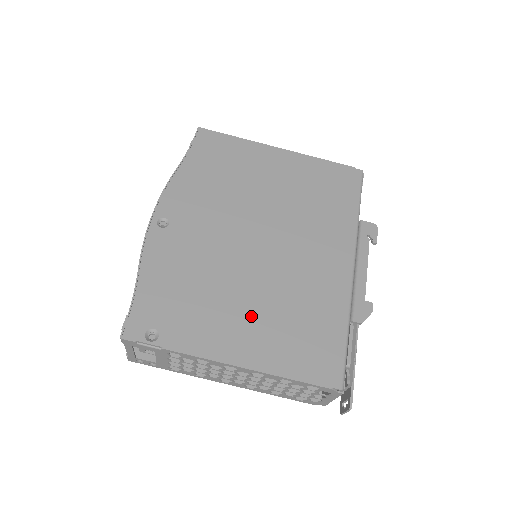
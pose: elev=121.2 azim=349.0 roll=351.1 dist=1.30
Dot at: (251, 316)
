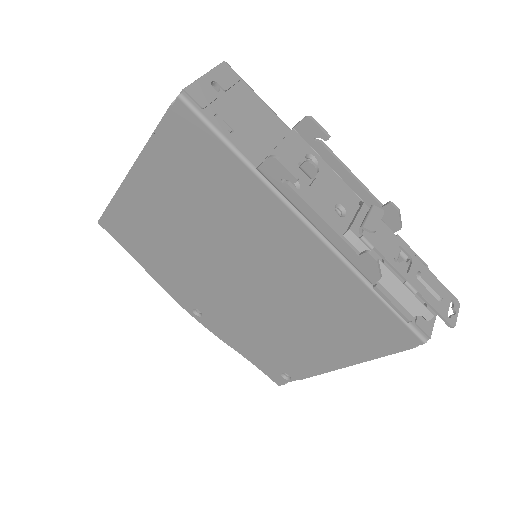
Dot at: (308, 334)
